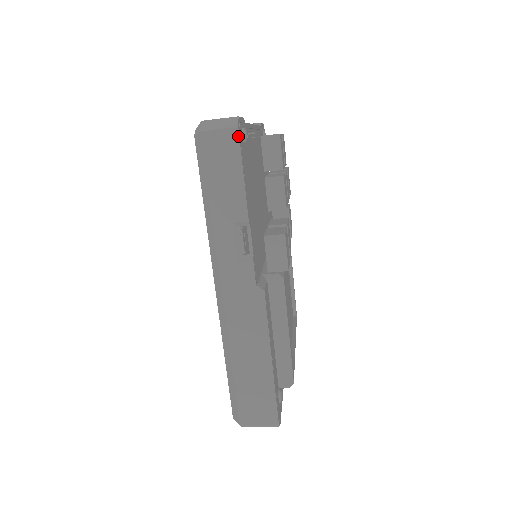
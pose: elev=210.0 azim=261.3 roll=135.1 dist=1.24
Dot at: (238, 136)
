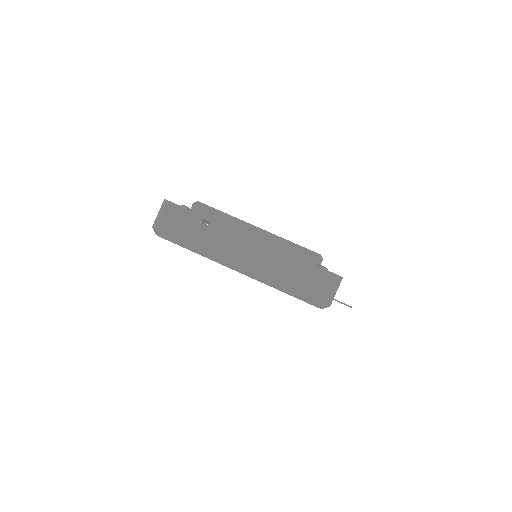
Dot at: occluded
